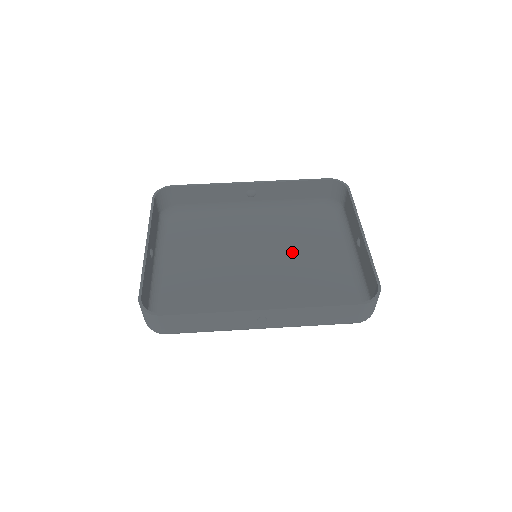
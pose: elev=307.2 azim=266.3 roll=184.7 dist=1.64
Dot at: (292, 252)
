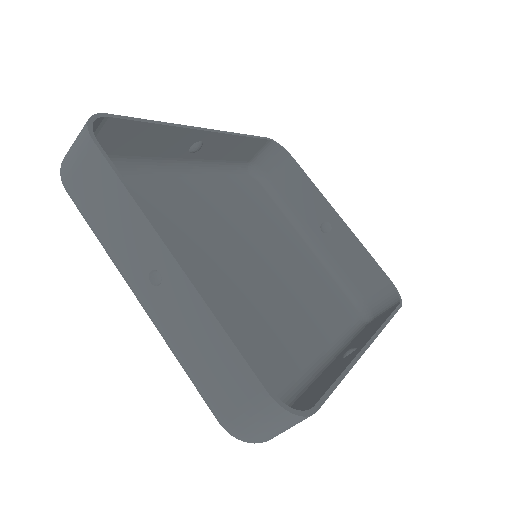
Dot at: (268, 243)
